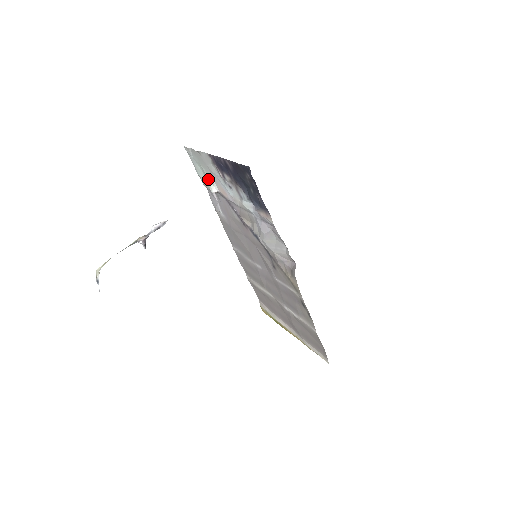
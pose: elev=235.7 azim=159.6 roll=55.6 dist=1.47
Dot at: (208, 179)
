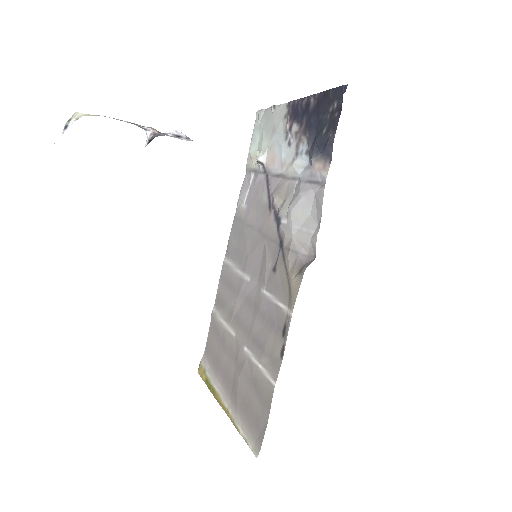
Dot at: (261, 148)
